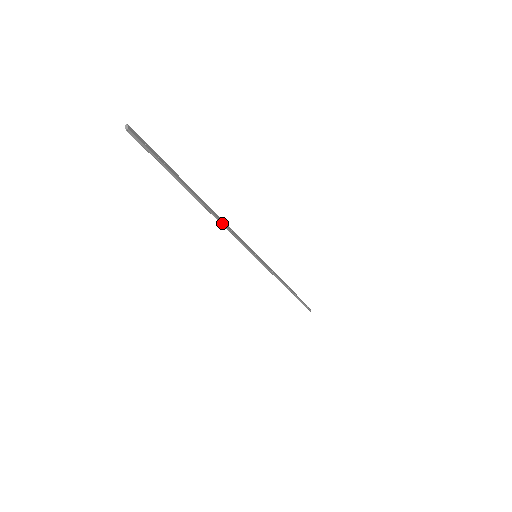
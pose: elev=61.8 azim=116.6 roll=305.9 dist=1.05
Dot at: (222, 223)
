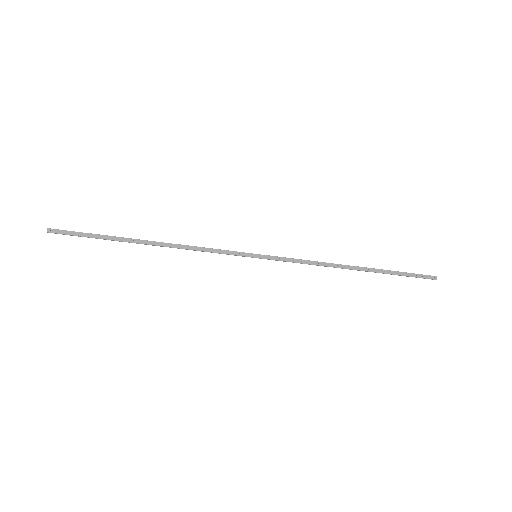
Dot at: (180, 248)
